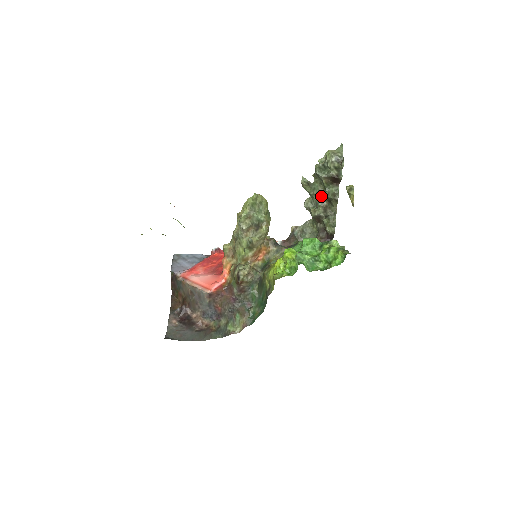
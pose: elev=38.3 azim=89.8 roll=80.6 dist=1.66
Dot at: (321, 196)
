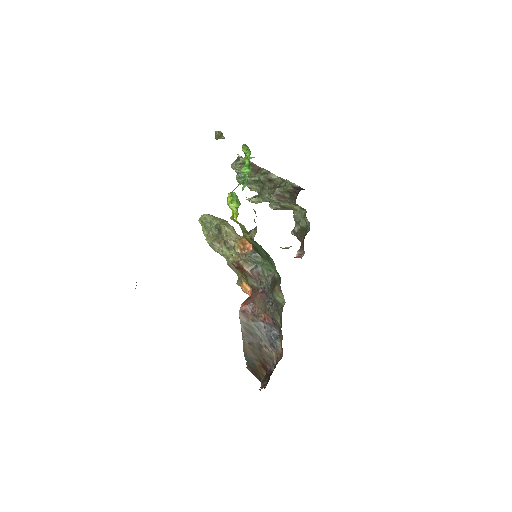
Dot at: (267, 189)
